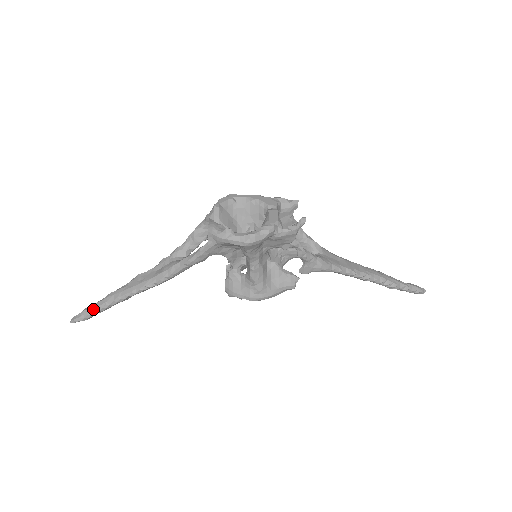
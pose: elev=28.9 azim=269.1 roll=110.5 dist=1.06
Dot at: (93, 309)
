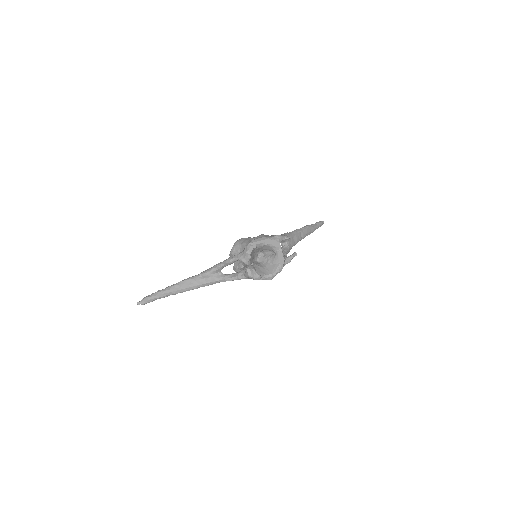
Dot at: (156, 299)
